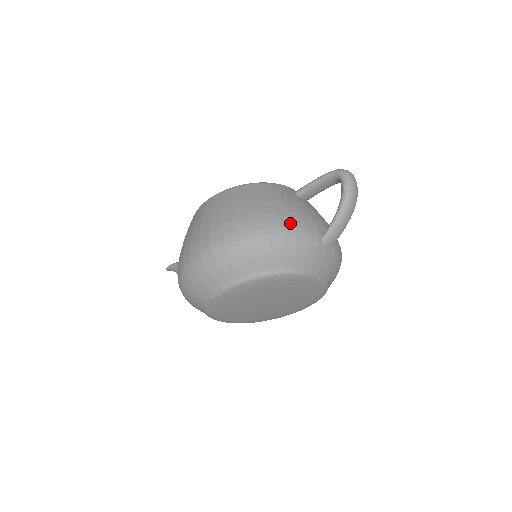
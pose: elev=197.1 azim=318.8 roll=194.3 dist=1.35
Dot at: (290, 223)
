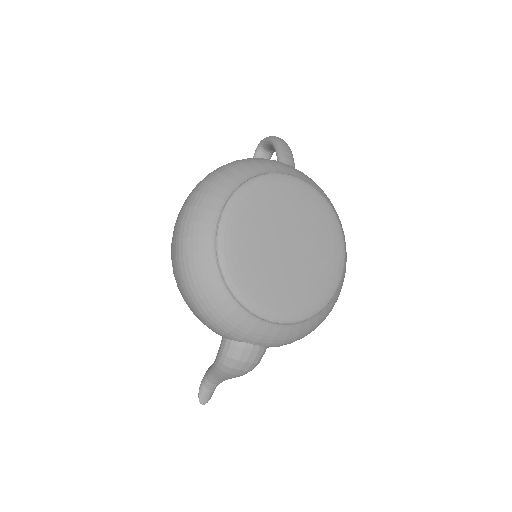
Dot at: occluded
